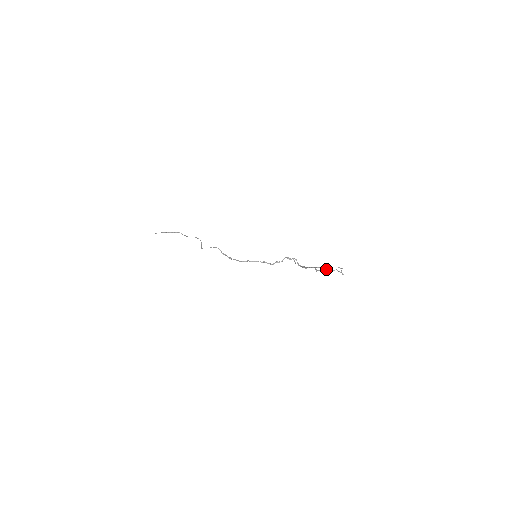
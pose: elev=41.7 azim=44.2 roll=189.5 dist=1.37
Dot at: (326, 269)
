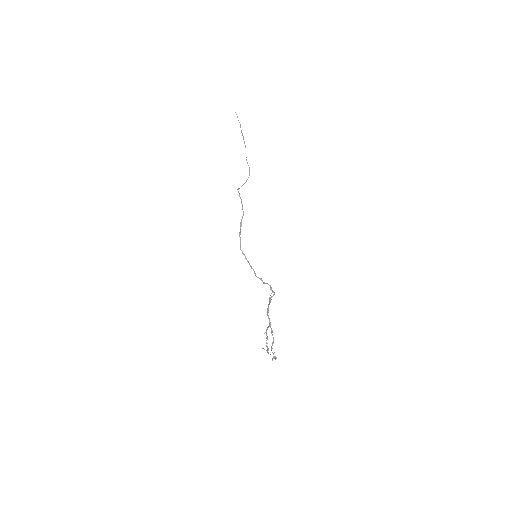
Dot at: (267, 346)
